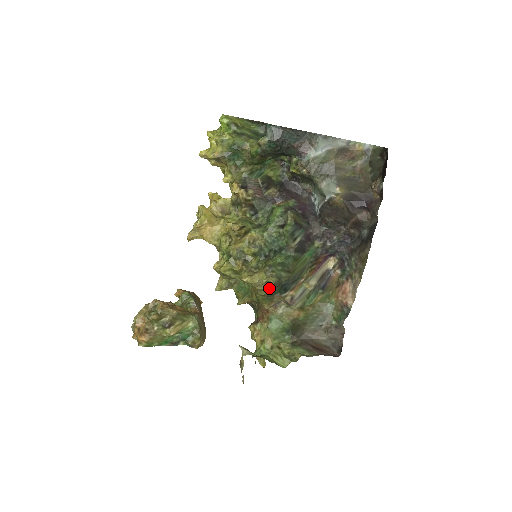
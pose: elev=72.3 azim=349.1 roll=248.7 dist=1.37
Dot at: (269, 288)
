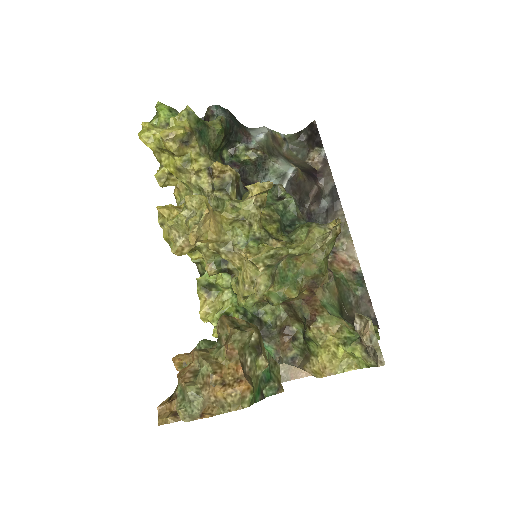
Dot at: (337, 235)
